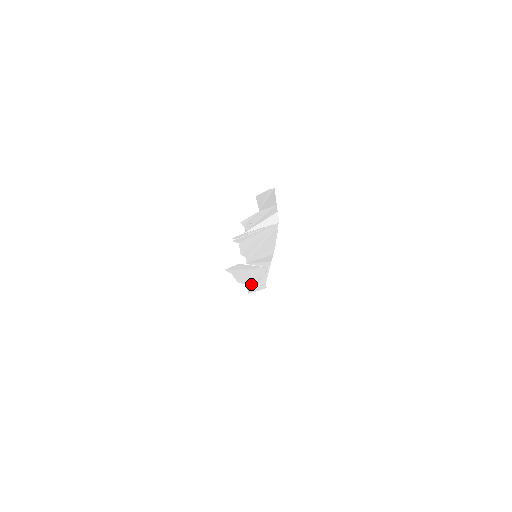
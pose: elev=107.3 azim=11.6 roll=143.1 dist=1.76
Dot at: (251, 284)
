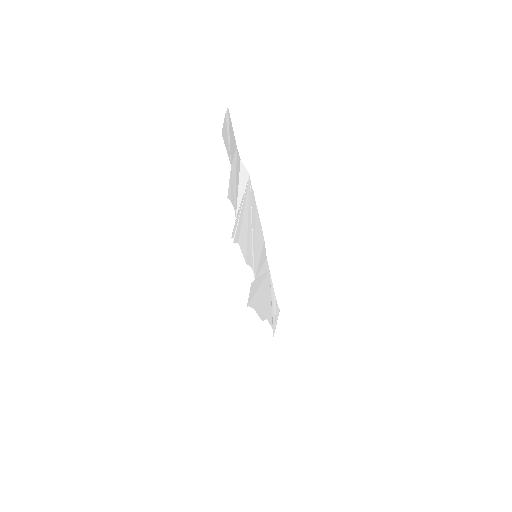
Dot at: (270, 315)
